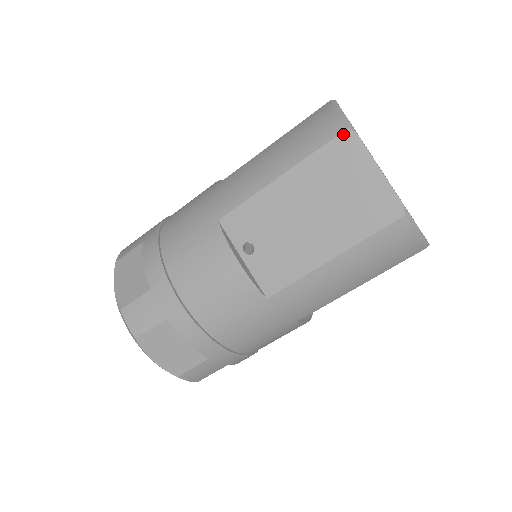
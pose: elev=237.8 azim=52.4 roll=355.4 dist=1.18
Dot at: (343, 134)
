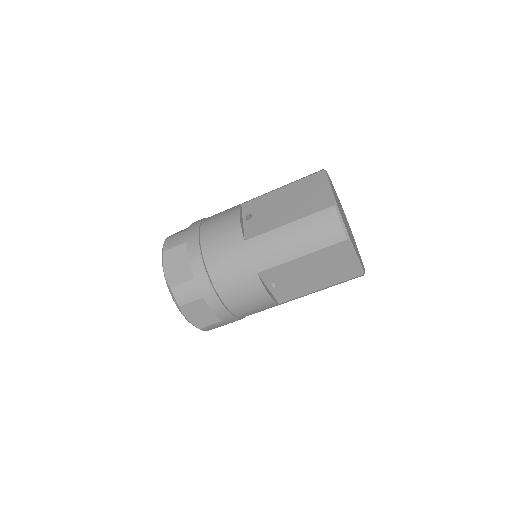
Dot at: (319, 172)
